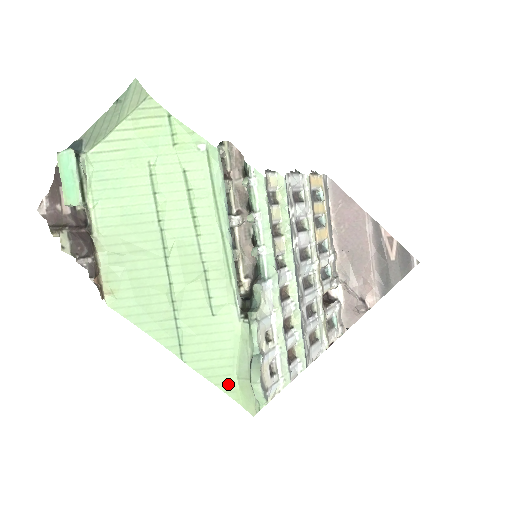
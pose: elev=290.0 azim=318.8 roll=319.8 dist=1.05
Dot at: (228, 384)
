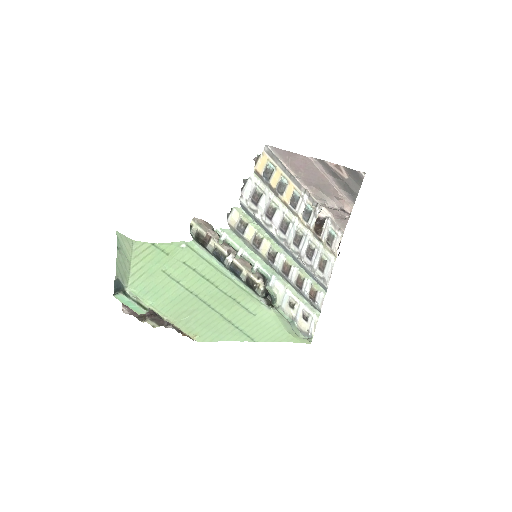
Dot at: (286, 338)
